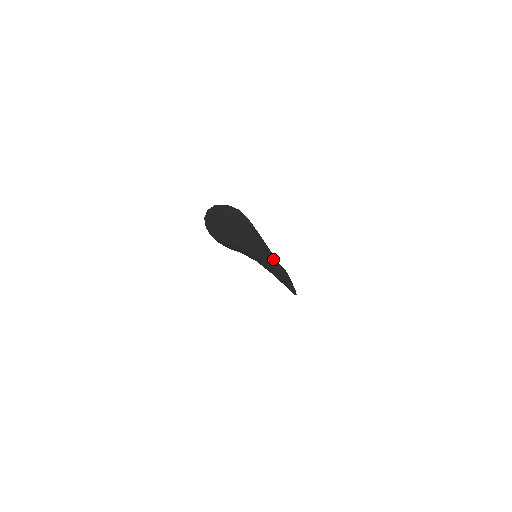
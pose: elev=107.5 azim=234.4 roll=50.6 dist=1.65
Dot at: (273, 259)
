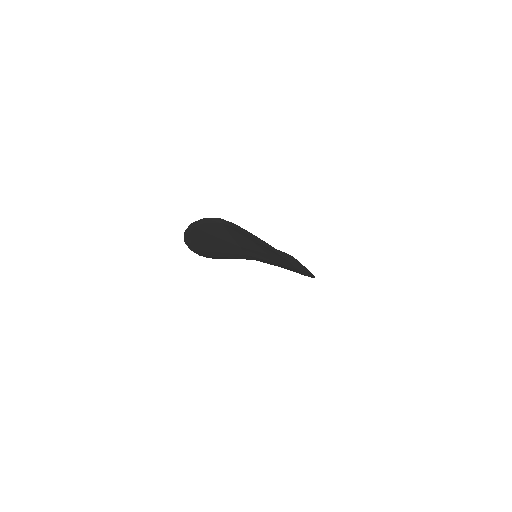
Dot at: (279, 254)
